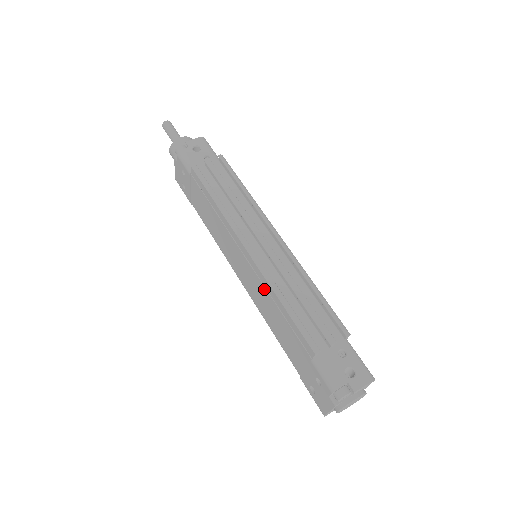
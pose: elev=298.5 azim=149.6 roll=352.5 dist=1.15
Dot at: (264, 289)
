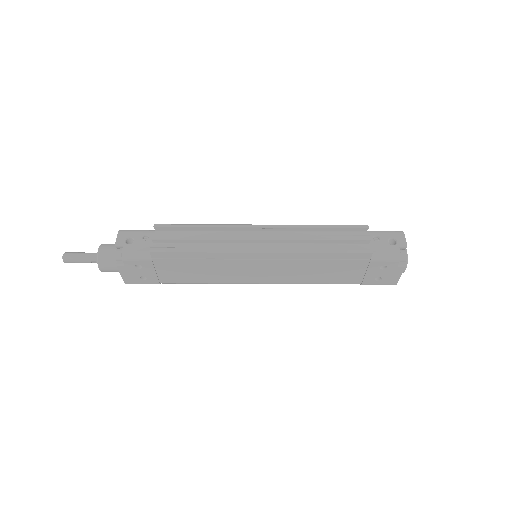
Dot at: (296, 262)
